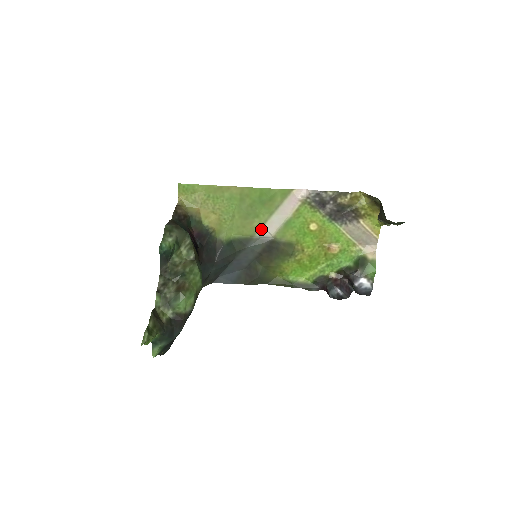
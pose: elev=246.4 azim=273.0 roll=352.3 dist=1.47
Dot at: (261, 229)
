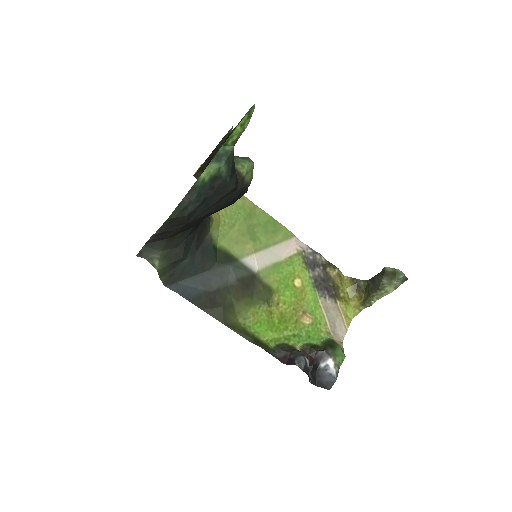
Dot at: (251, 256)
